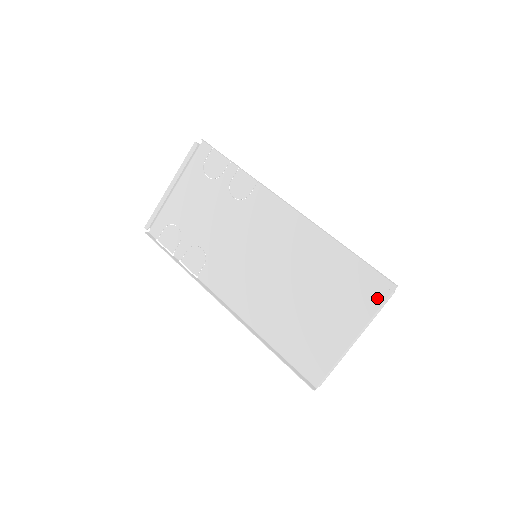
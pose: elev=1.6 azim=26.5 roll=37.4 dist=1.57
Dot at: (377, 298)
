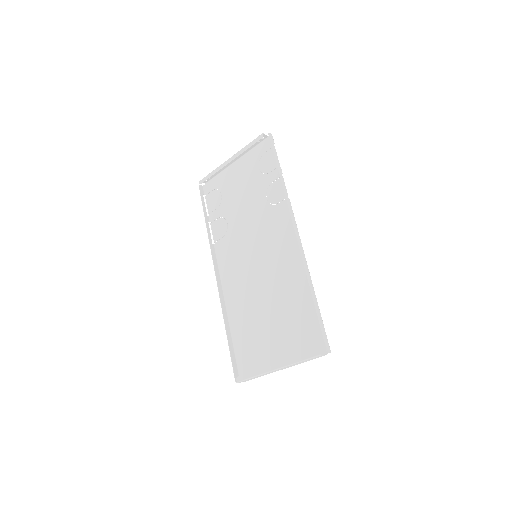
Dot at: (312, 350)
